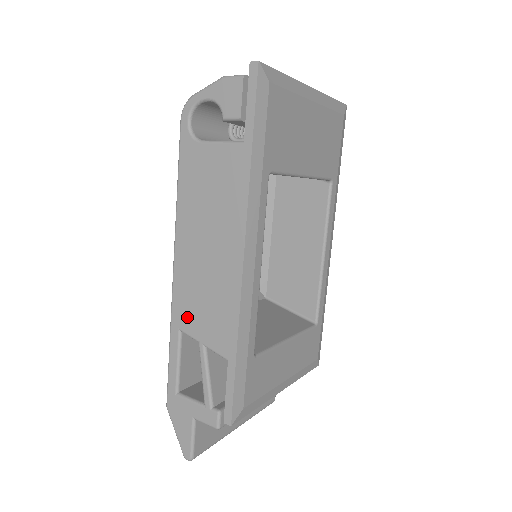
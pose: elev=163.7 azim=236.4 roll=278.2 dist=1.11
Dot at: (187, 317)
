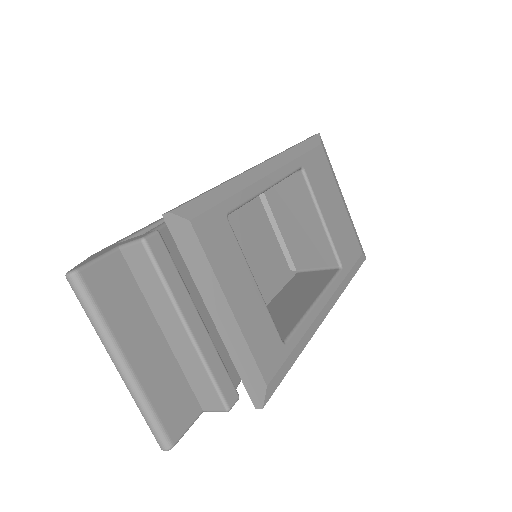
Dot at: occluded
